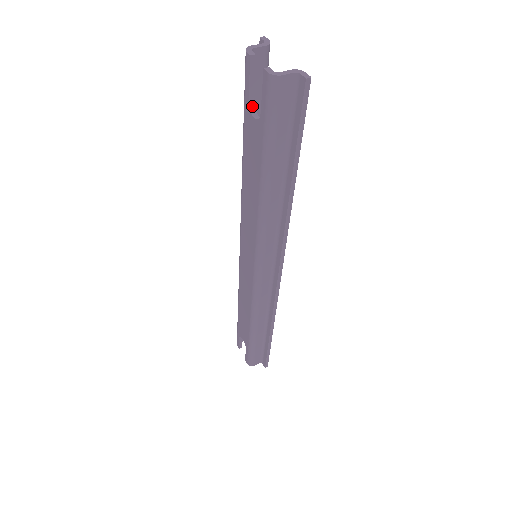
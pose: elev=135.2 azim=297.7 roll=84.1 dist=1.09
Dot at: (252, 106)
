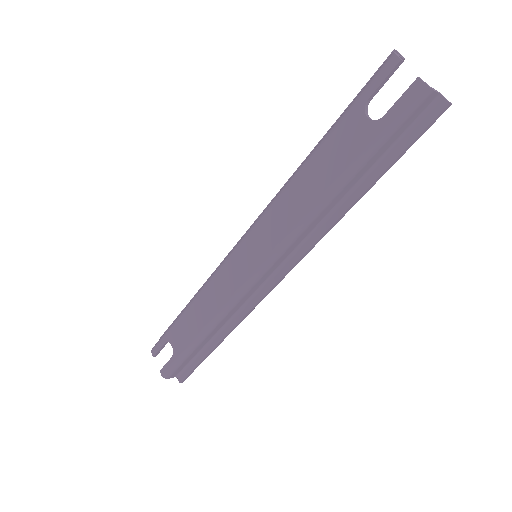
Dot at: (367, 106)
